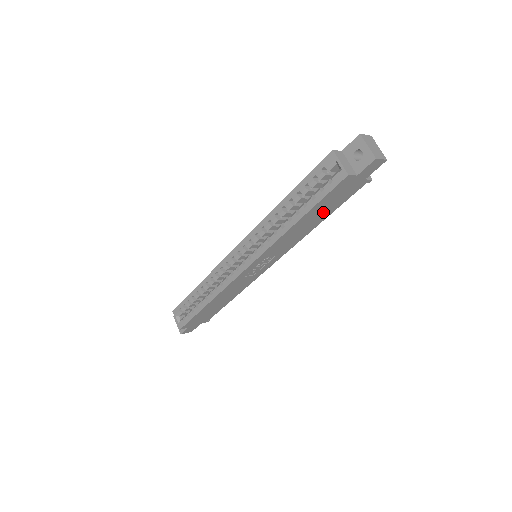
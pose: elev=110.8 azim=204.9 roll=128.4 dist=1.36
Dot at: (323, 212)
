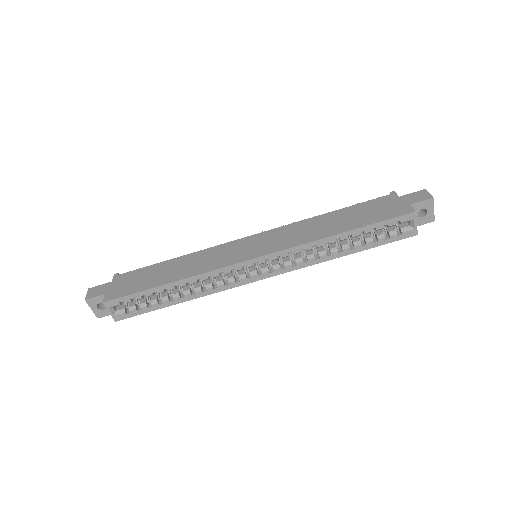
Dot at: occluded
